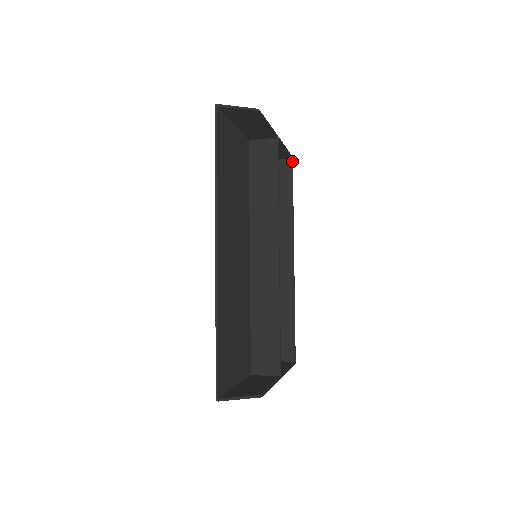
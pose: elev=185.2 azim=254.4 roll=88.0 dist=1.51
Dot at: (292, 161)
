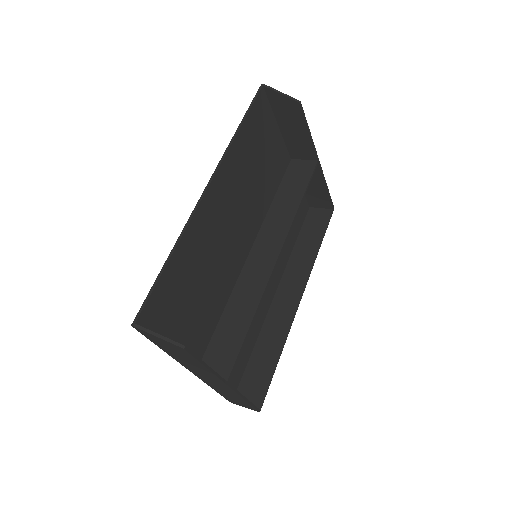
Dot at: (332, 211)
